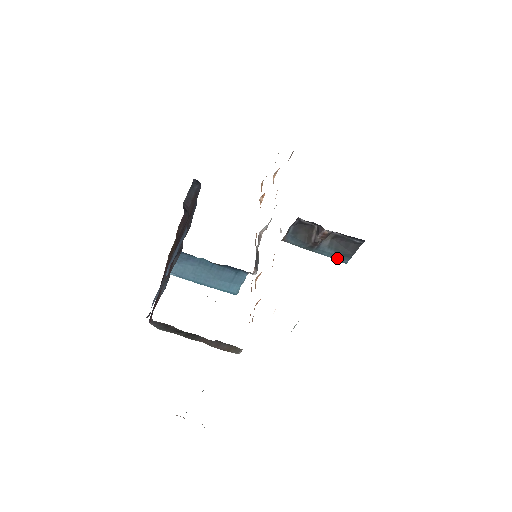
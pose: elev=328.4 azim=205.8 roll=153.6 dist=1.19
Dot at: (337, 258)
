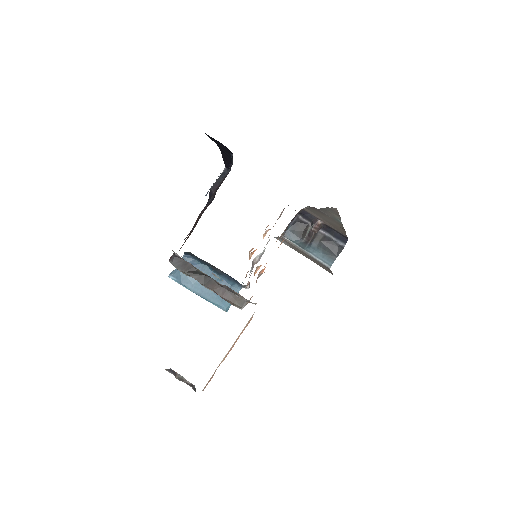
Dot at: (324, 259)
